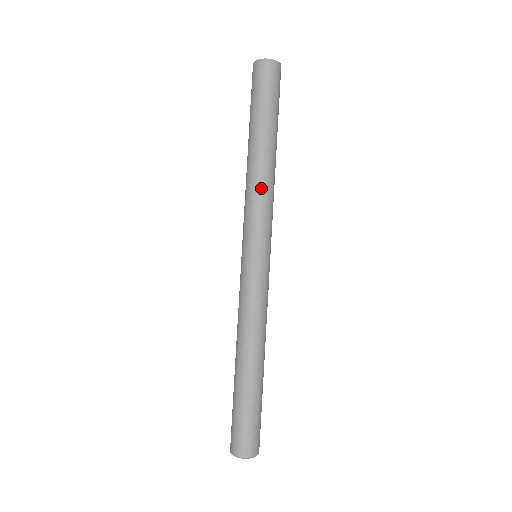
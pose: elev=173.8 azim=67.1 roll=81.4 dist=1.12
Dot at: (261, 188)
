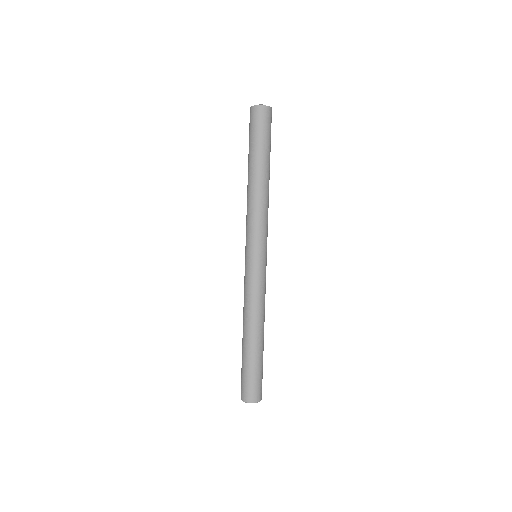
Dot at: (261, 206)
